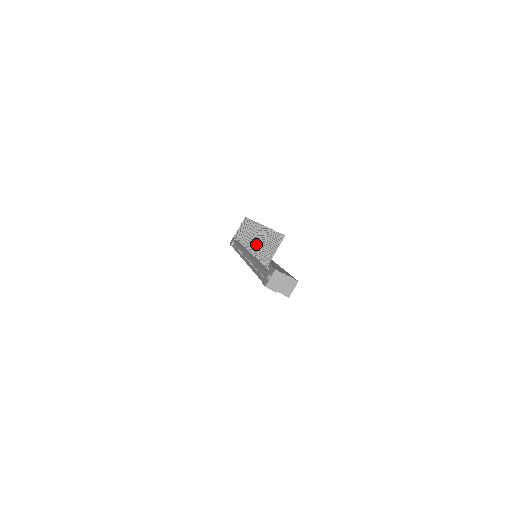
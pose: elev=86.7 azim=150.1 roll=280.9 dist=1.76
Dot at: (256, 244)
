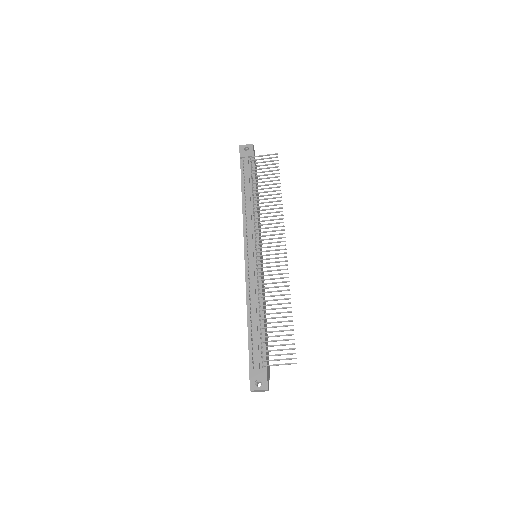
Dot at: (269, 283)
